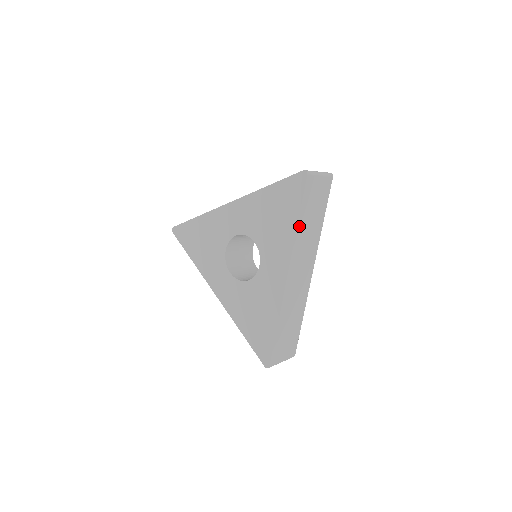
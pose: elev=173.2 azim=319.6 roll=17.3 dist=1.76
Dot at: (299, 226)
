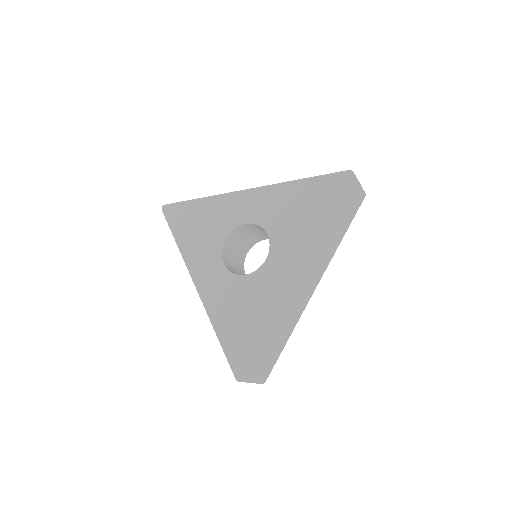
Dot at: (327, 226)
